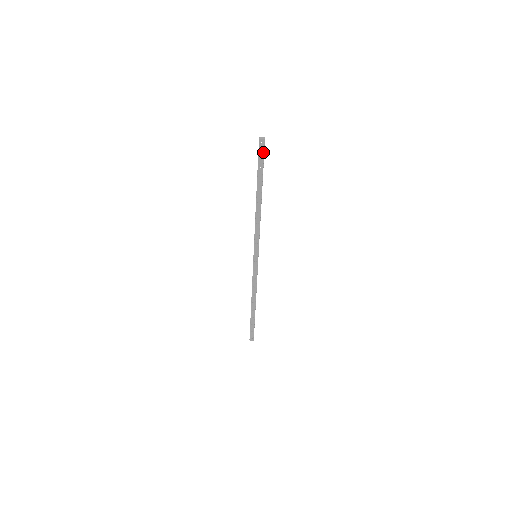
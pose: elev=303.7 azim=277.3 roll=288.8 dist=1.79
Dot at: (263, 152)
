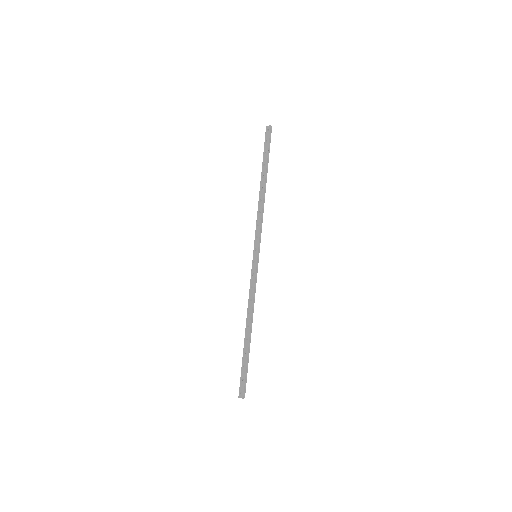
Dot at: (269, 137)
